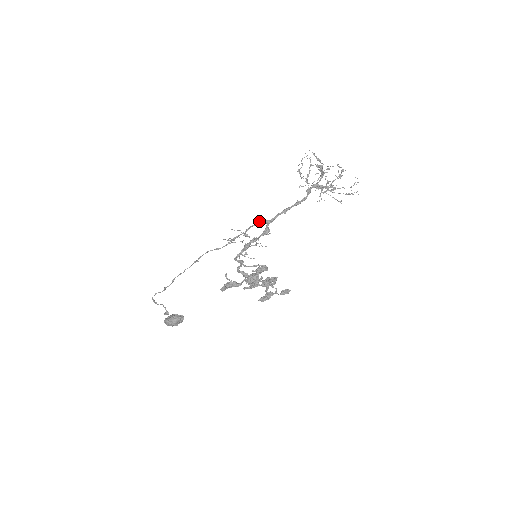
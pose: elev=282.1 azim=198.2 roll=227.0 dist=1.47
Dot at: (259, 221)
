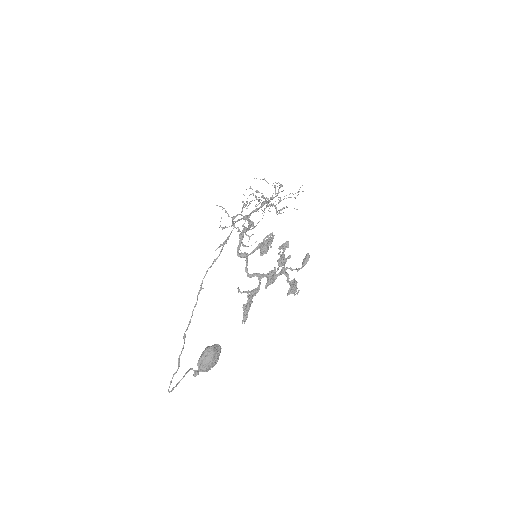
Dot at: (239, 219)
